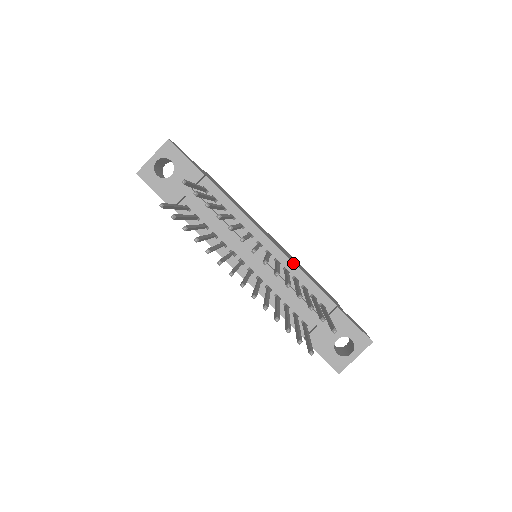
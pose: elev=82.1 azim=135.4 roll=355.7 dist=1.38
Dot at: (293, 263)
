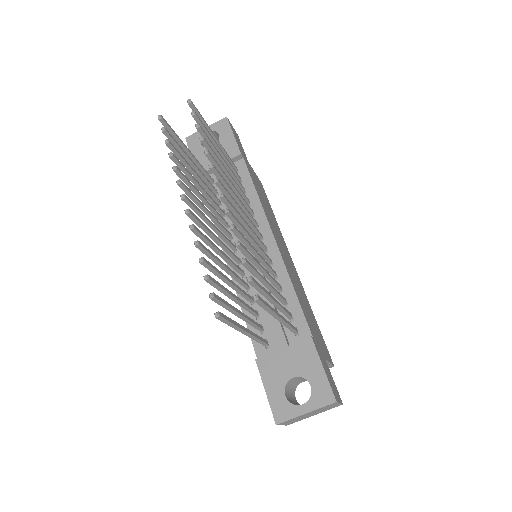
Dot at: (286, 269)
